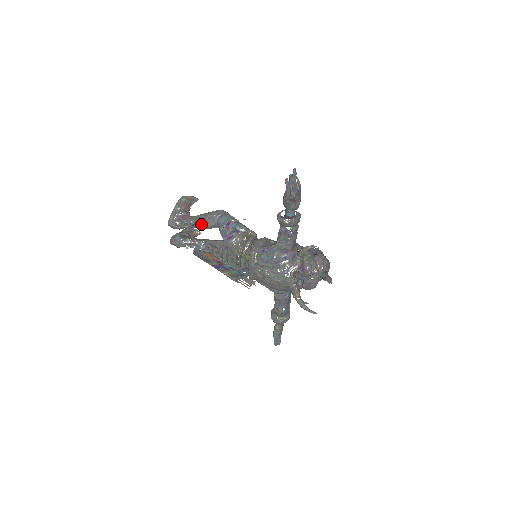
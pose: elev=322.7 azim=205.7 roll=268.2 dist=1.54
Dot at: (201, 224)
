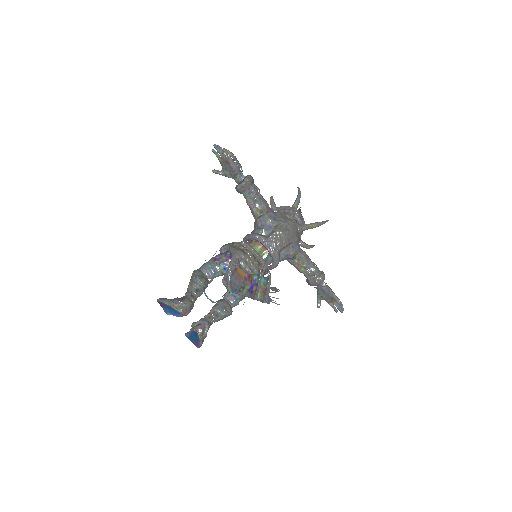
Dot at: (200, 283)
